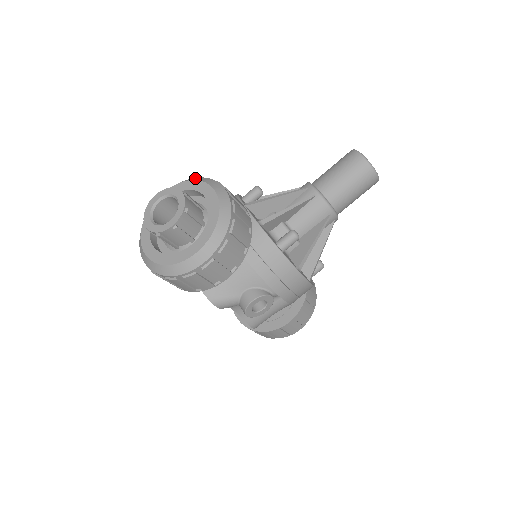
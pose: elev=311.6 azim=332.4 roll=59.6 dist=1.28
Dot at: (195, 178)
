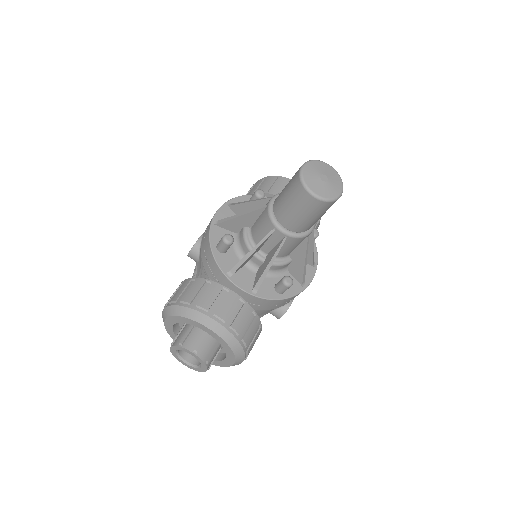
Dot at: (183, 311)
